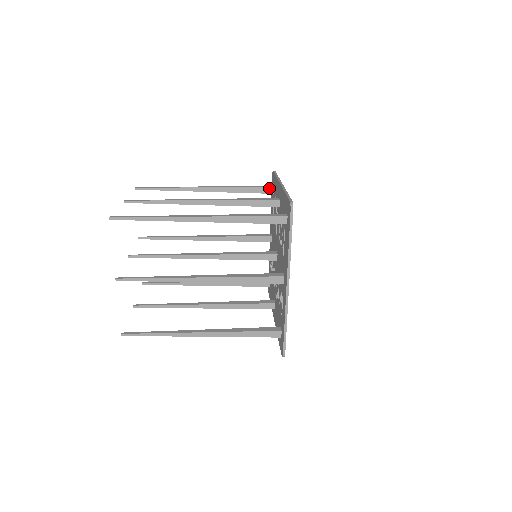
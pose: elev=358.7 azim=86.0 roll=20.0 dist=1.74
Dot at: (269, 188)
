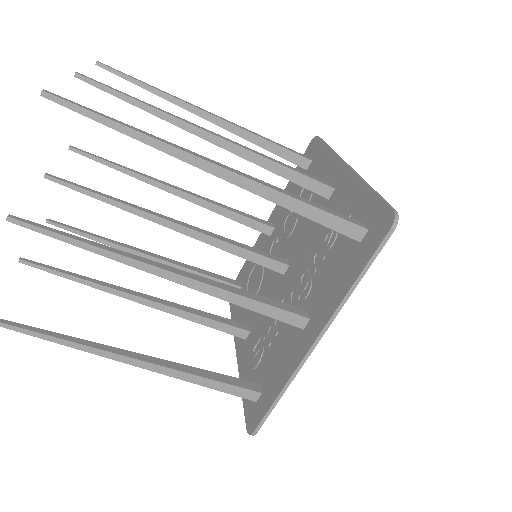
Dot at: (235, 281)
